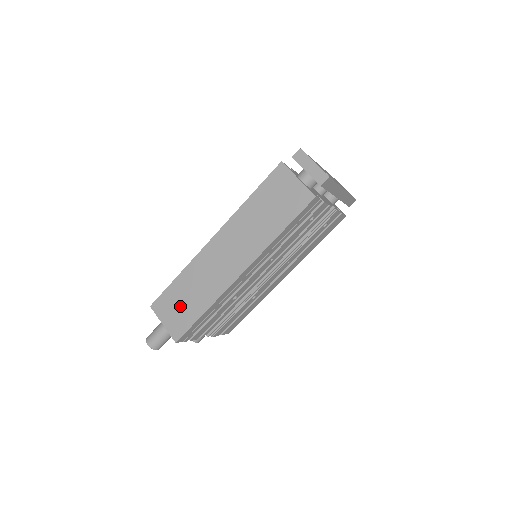
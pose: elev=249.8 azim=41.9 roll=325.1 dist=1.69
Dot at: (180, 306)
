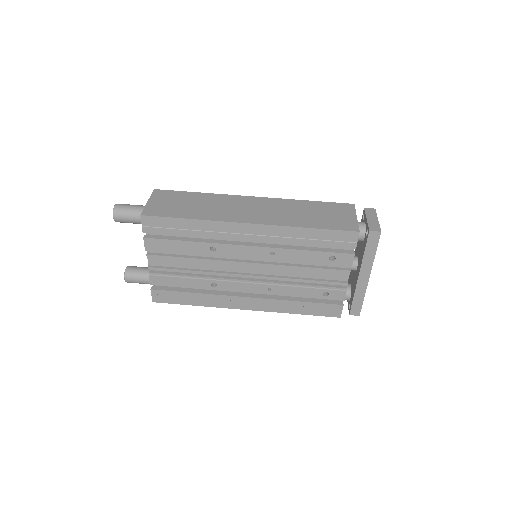
Dot at: (177, 204)
